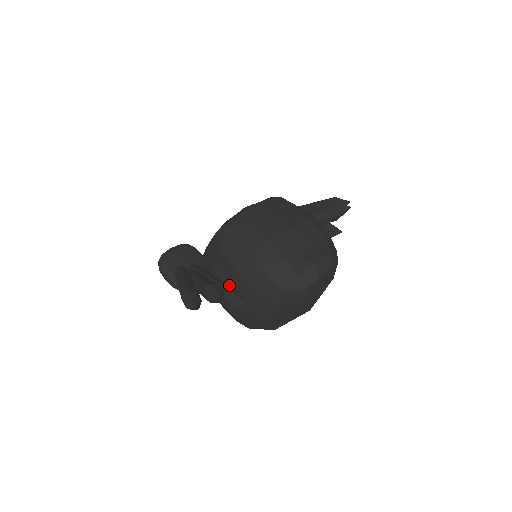
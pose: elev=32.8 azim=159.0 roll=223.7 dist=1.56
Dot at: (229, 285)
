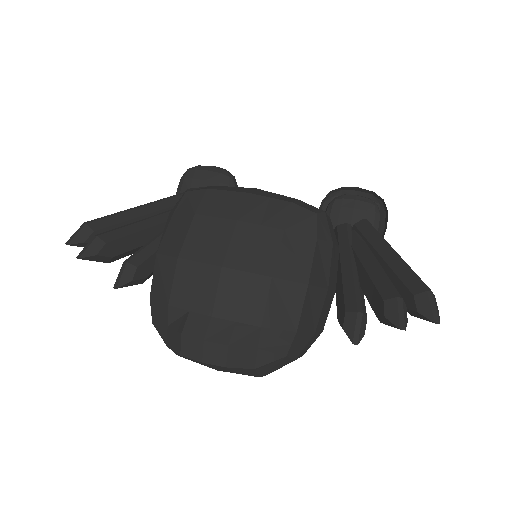
Dot at: (148, 256)
